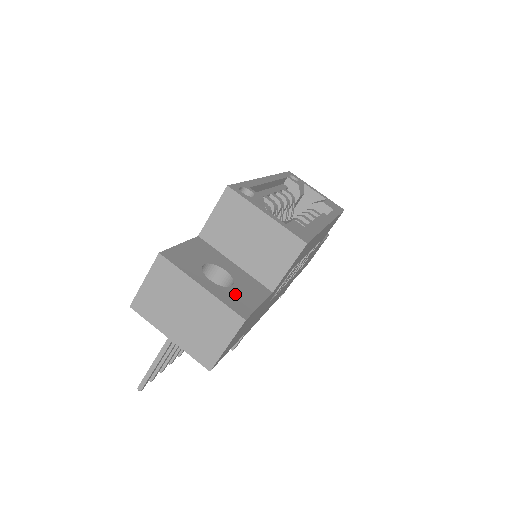
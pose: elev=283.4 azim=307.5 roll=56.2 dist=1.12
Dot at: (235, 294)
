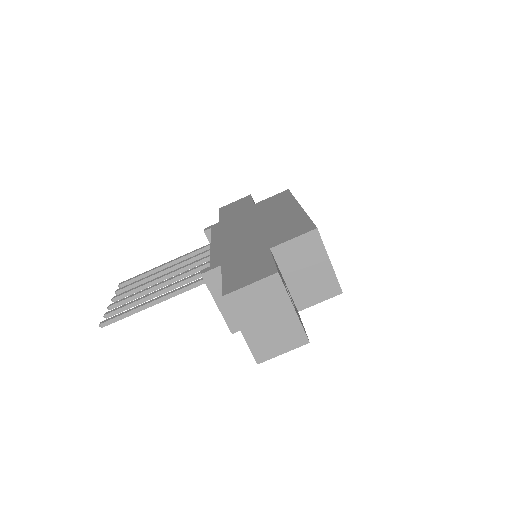
Dot at: occluded
